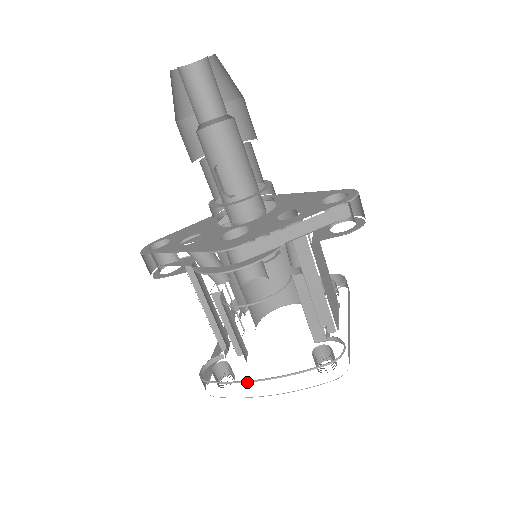
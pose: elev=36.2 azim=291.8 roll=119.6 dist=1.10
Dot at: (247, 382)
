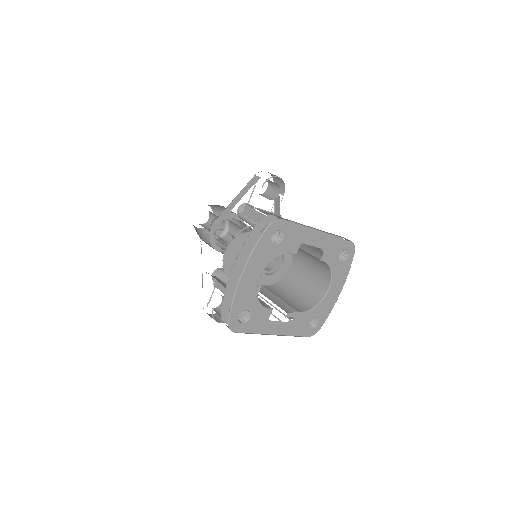
Dot at: (228, 281)
